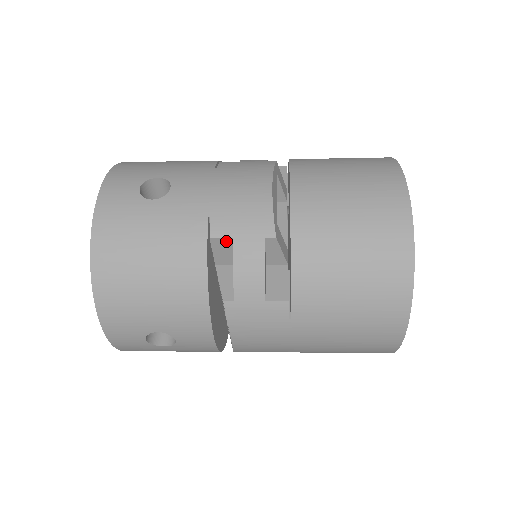
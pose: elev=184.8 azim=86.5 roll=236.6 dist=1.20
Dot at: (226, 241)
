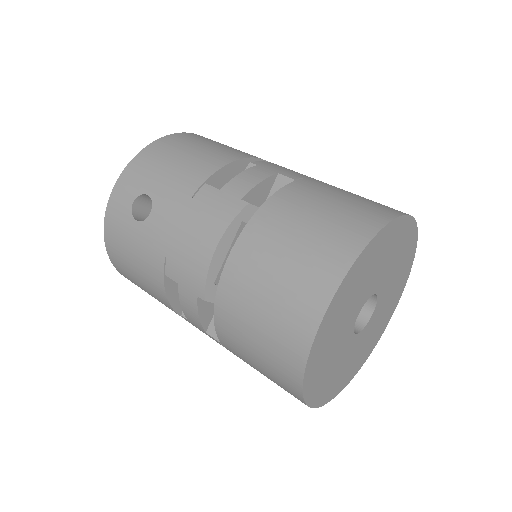
Dot at: (177, 281)
